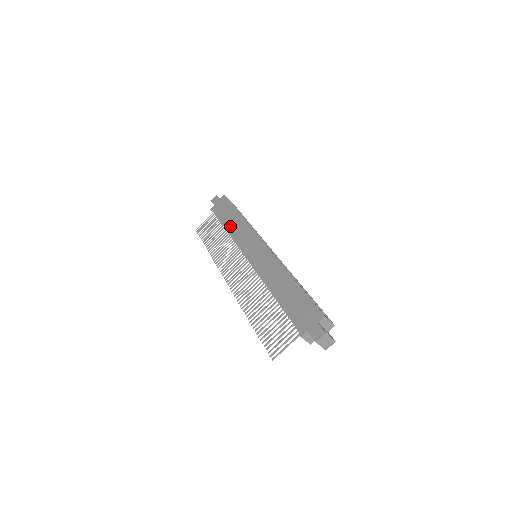
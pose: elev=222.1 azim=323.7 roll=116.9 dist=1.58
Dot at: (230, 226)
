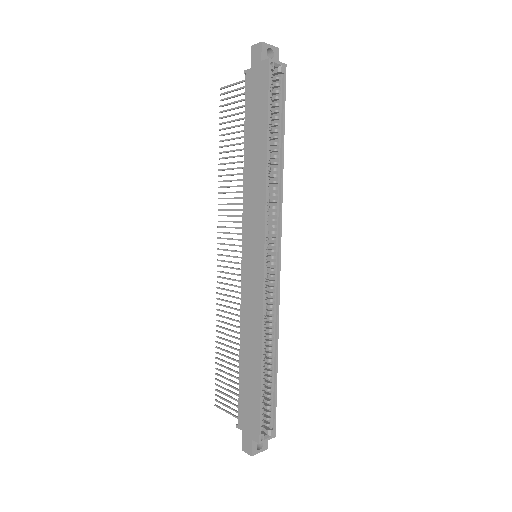
Dot at: (248, 161)
